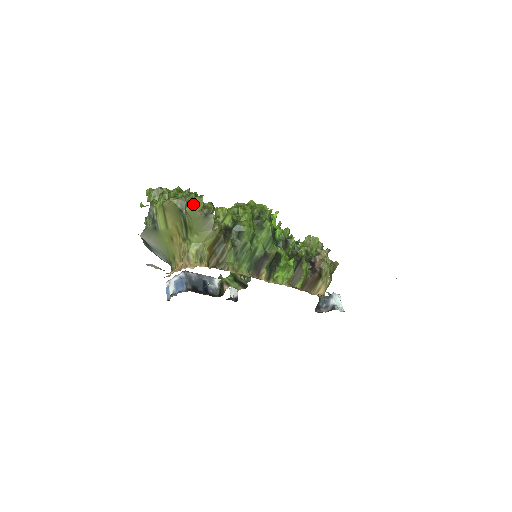
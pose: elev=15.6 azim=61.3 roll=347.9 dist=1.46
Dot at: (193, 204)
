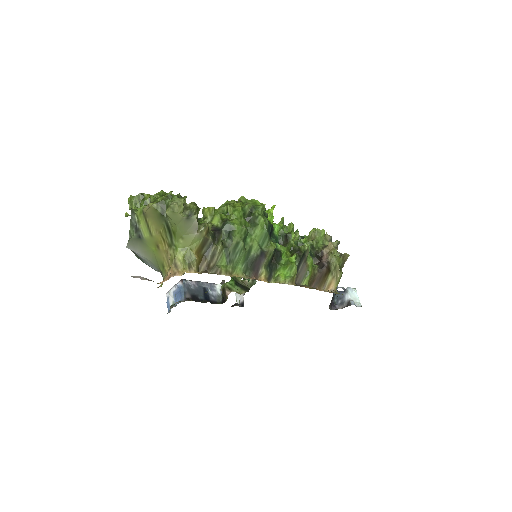
Dot at: (173, 206)
